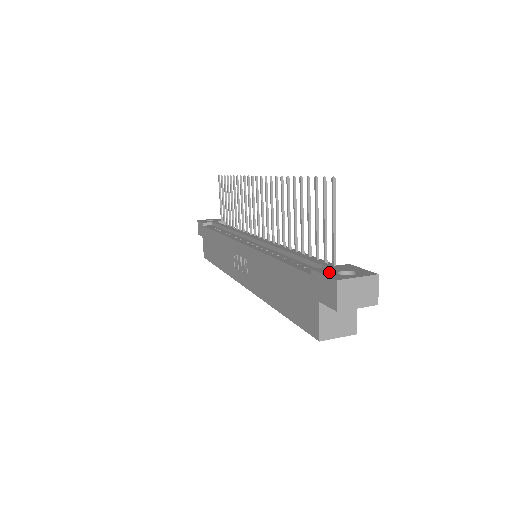
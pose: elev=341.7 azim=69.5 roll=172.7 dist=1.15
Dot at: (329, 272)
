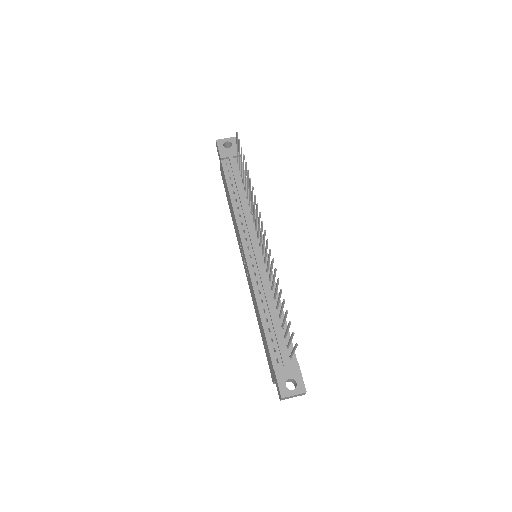
Dot at: (282, 380)
